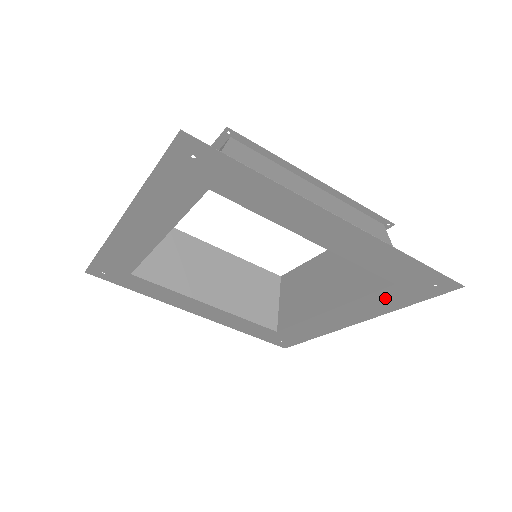
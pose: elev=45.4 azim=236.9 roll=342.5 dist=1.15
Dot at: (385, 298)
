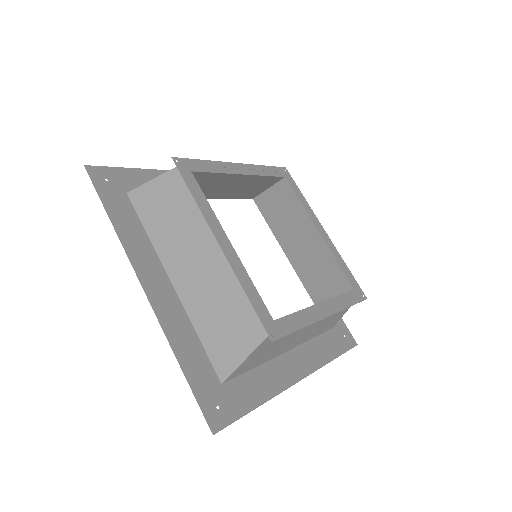
Dot at: occluded
